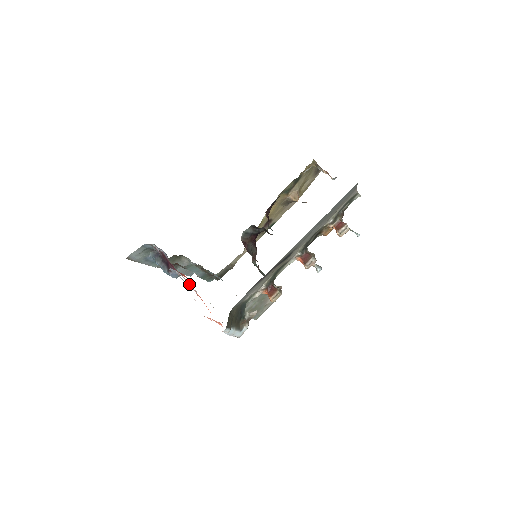
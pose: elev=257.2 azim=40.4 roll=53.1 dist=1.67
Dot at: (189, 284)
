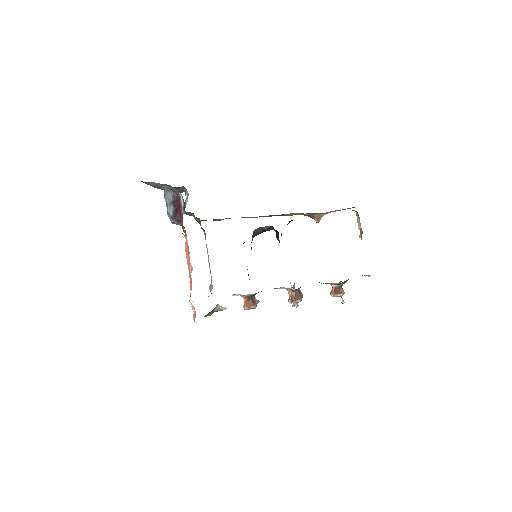
Dot at: (187, 250)
